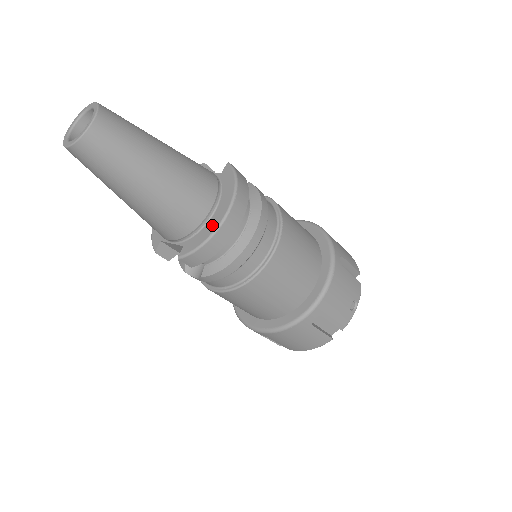
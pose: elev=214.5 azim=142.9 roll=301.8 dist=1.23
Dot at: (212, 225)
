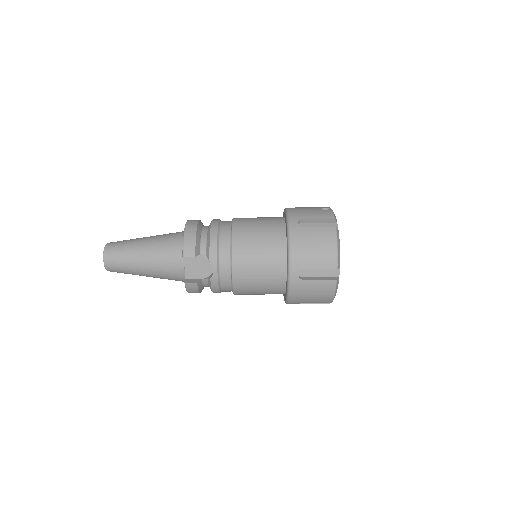
Dot at: occluded
